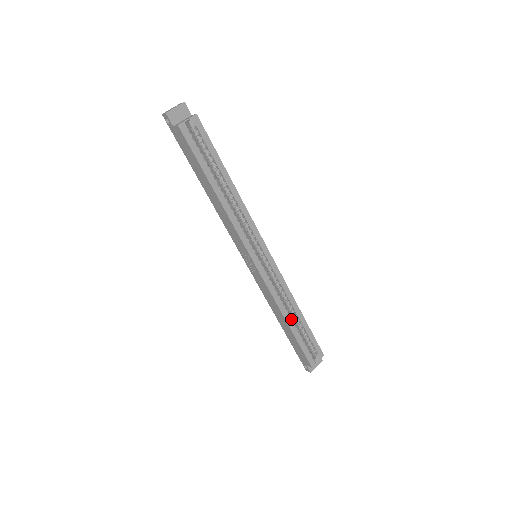
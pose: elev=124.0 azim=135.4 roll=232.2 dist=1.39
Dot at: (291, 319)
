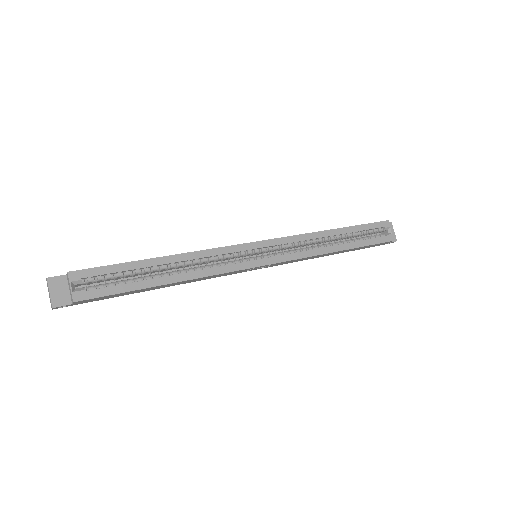
Dot at: (338, 244)
